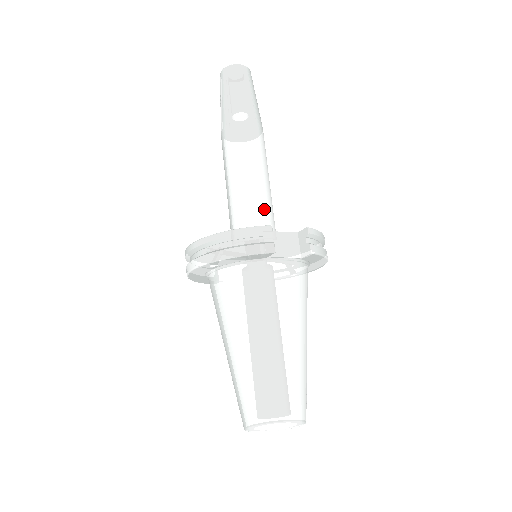
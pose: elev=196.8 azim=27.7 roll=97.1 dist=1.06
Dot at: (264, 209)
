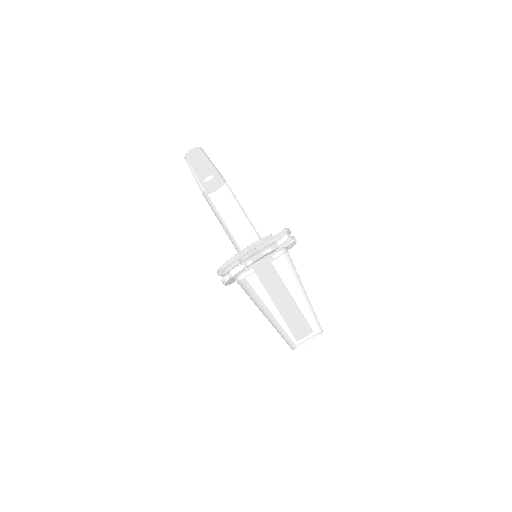
Dot at: (252, 228)
